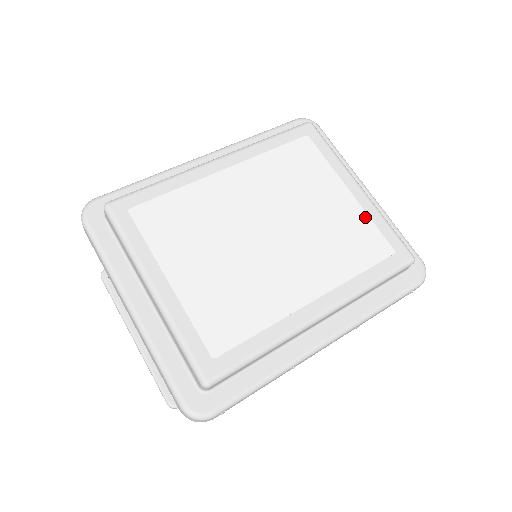
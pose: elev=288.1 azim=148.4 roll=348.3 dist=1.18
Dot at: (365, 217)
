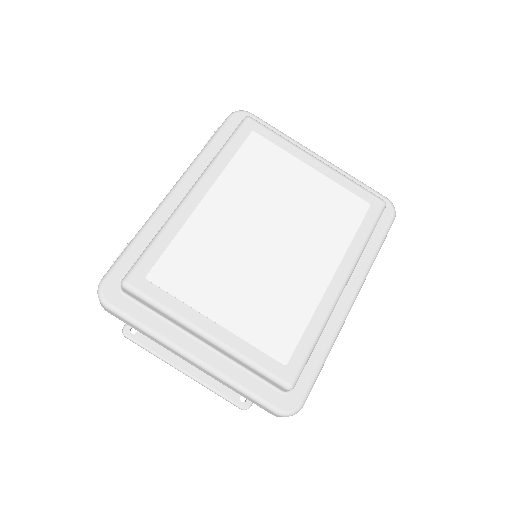
Dot at: (334, 185)
